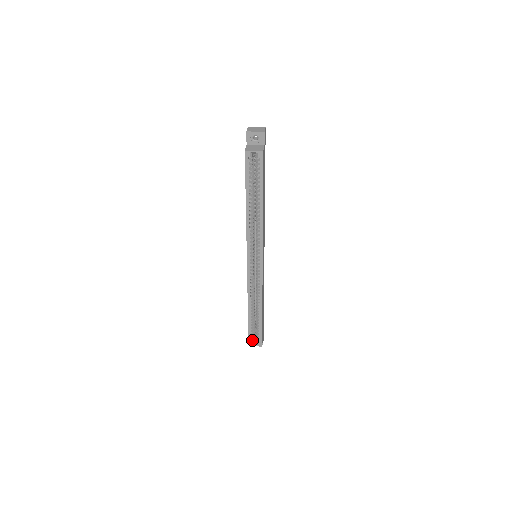
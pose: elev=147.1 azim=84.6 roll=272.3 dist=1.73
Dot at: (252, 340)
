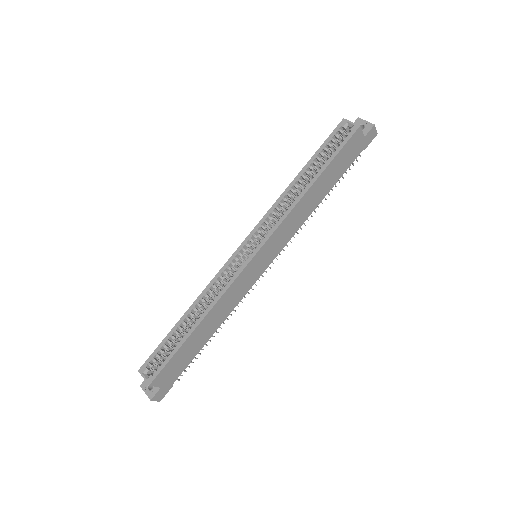
Dot at: (149, 364)
